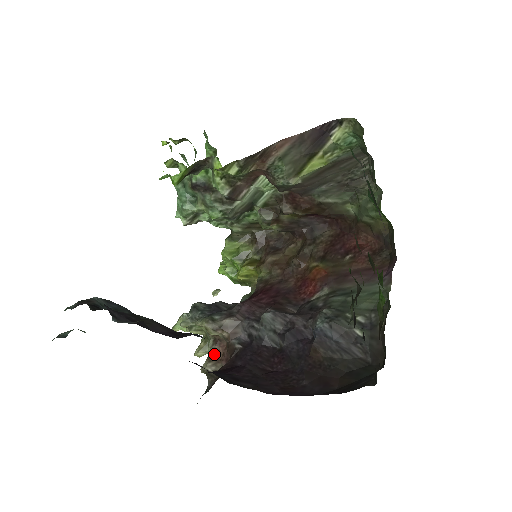
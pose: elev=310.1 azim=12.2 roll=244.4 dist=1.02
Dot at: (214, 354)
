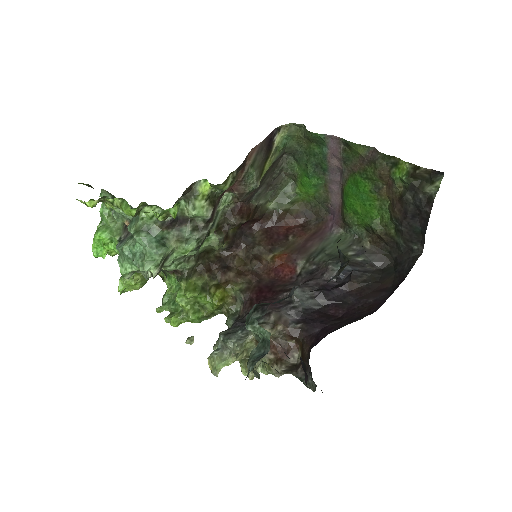
Dot at: (272, 358)
